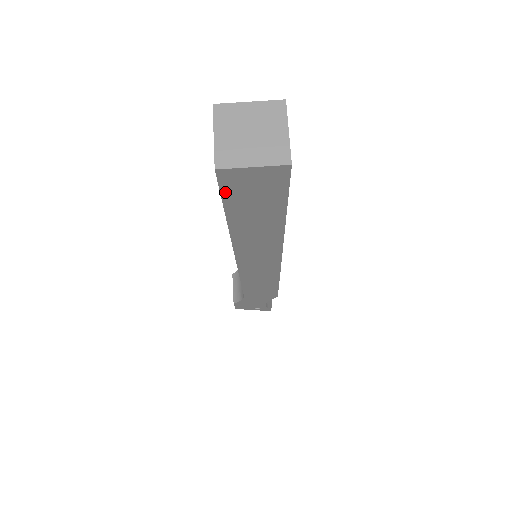
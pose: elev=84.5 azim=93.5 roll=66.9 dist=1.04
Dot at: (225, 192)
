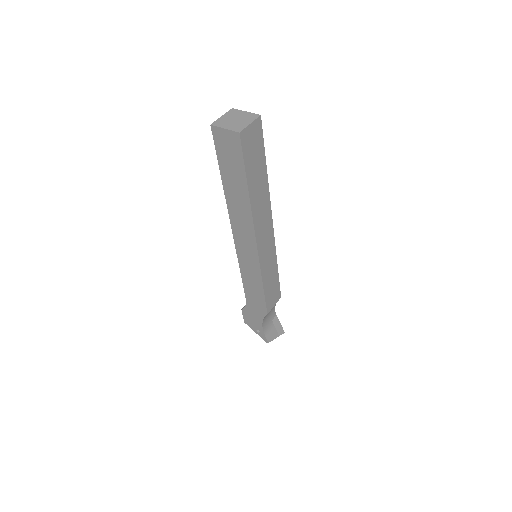
Dot at: (217, 147)
